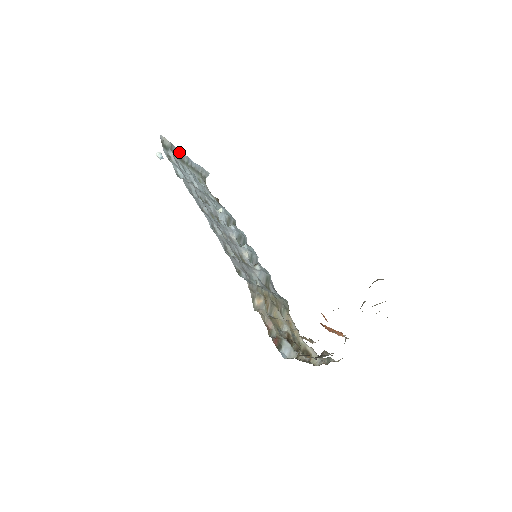
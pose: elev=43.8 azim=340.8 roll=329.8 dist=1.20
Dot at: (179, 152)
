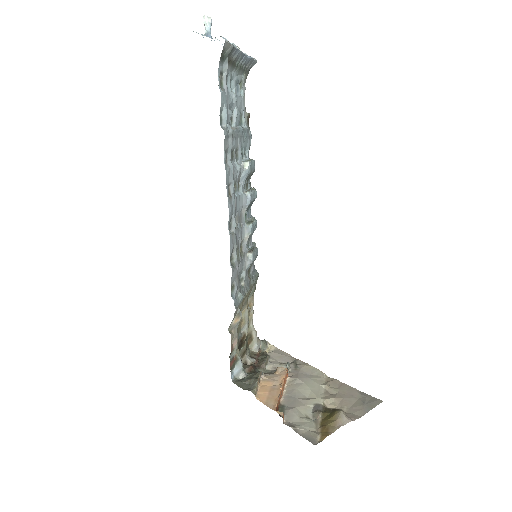
Dot at: (236, 52)
